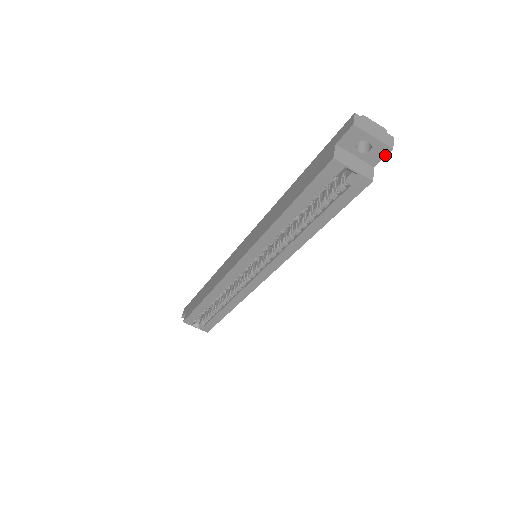
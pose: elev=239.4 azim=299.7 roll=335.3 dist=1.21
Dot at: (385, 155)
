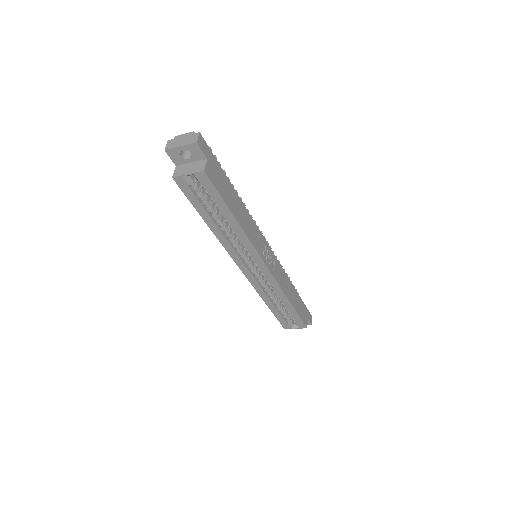
Dot at: (200, 149)
